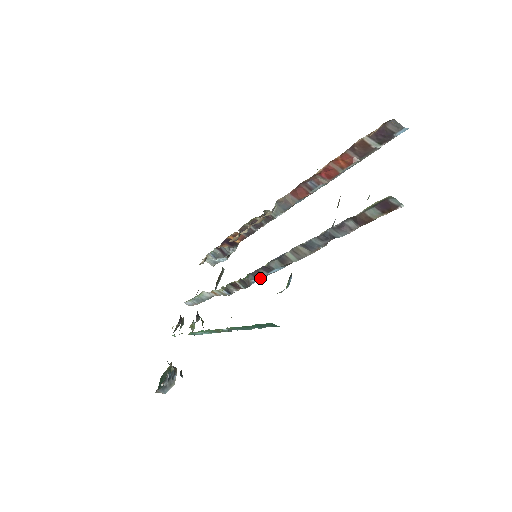
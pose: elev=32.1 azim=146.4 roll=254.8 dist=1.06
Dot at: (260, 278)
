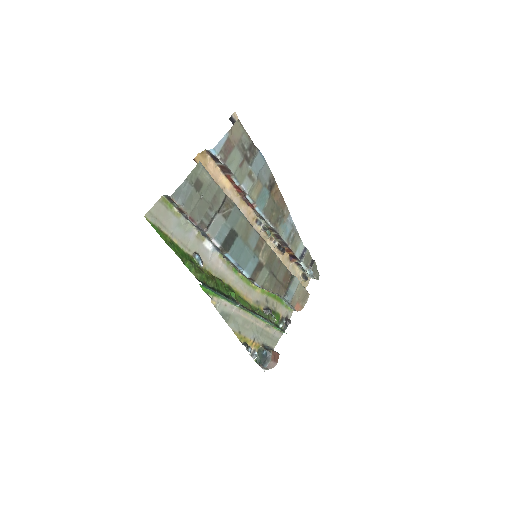
Dot at: (238, 267)
